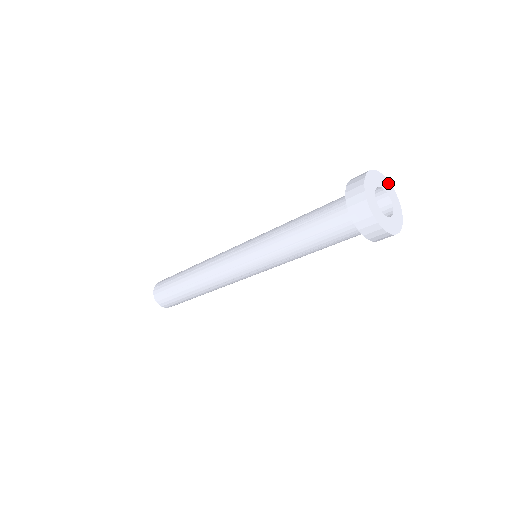
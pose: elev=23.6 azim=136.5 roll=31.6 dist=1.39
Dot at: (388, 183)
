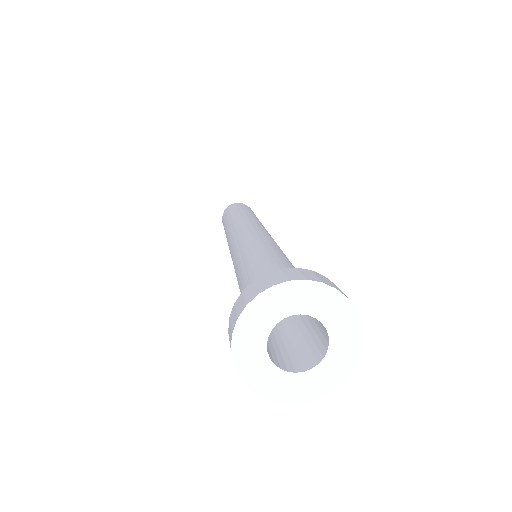
Dot at: (299, 286)
